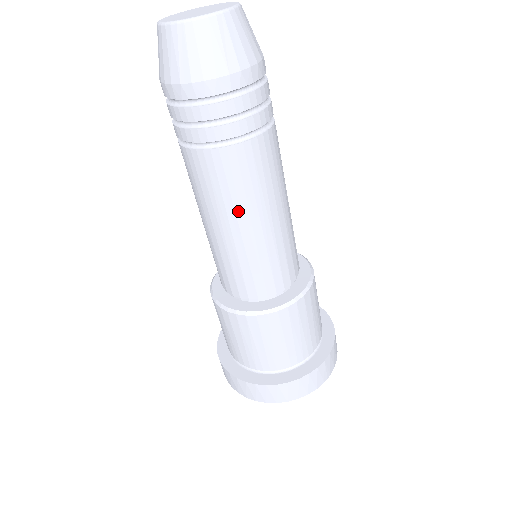
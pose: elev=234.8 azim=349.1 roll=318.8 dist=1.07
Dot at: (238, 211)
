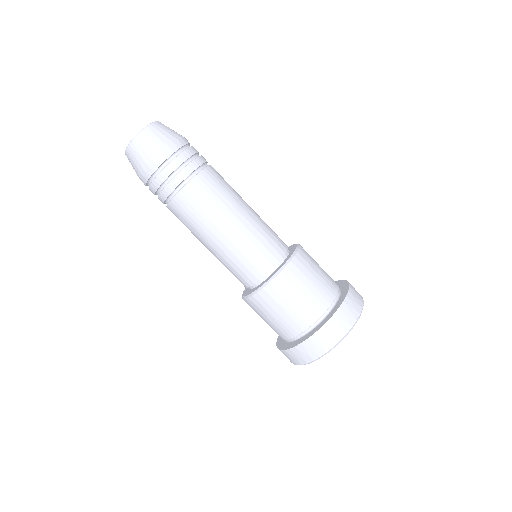
Dot at: (200, 233)
